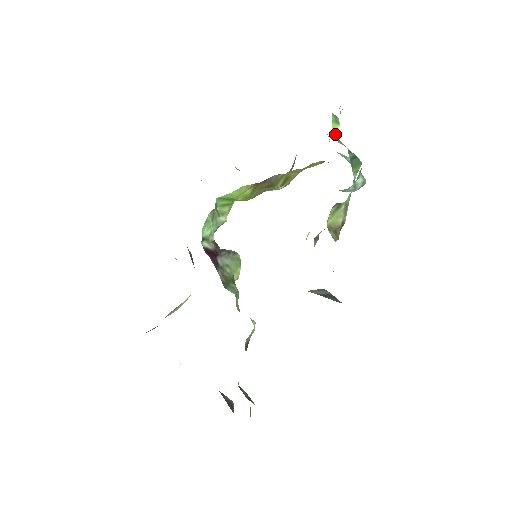
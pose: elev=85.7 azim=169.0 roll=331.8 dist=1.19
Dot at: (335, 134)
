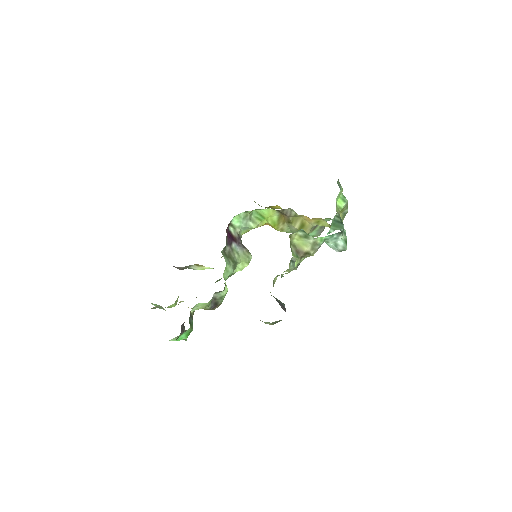
Dot at: (338, 206)
